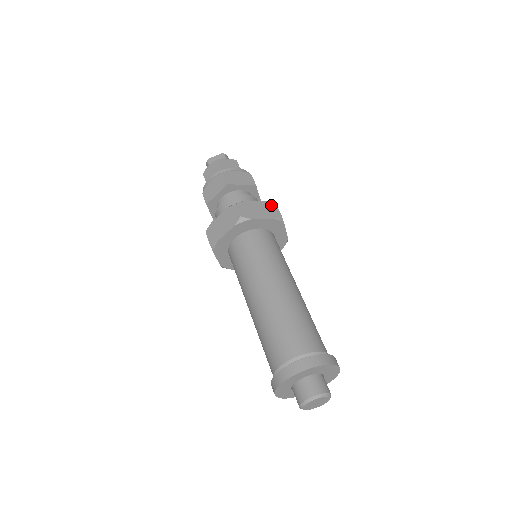
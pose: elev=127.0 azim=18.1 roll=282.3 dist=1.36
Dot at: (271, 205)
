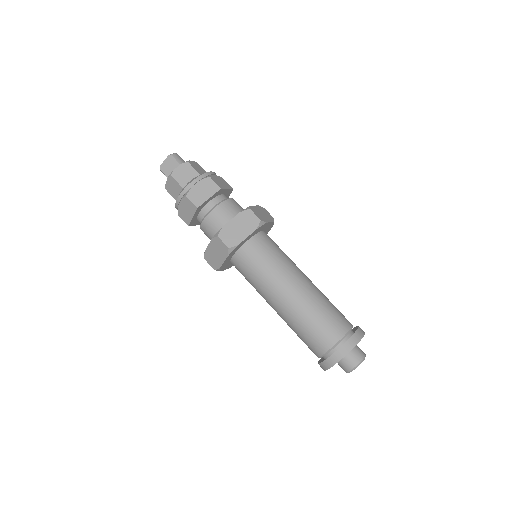
Dot at: (247, 214)
